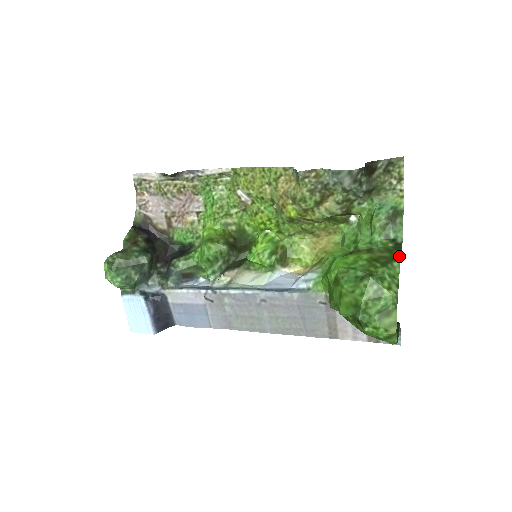
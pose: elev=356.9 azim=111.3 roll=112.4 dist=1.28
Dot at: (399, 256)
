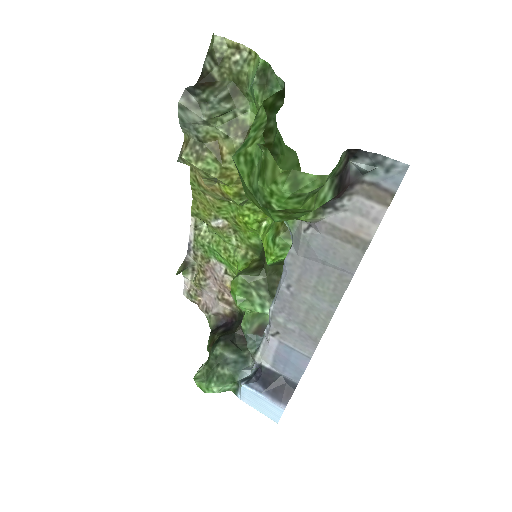
Dot at: (266, 101)
